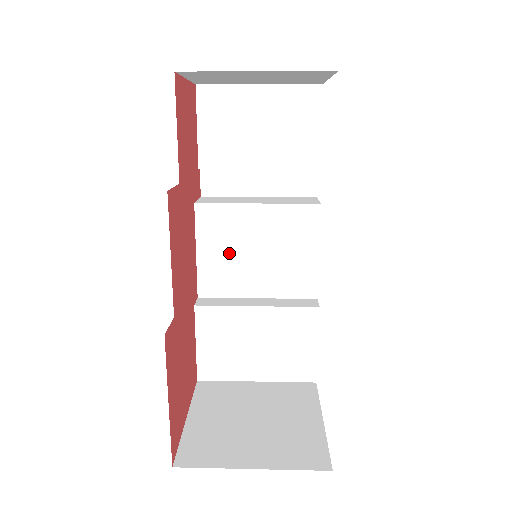
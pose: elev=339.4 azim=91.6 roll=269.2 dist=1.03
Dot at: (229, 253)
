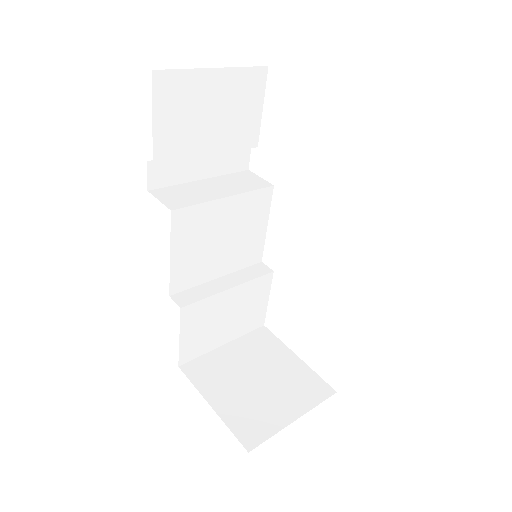
Dot at: (199, 248)
